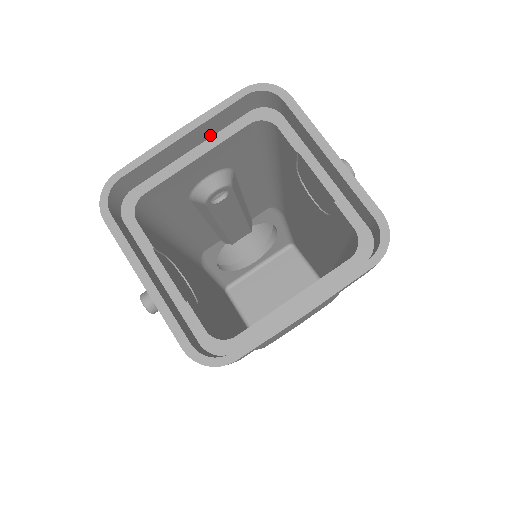
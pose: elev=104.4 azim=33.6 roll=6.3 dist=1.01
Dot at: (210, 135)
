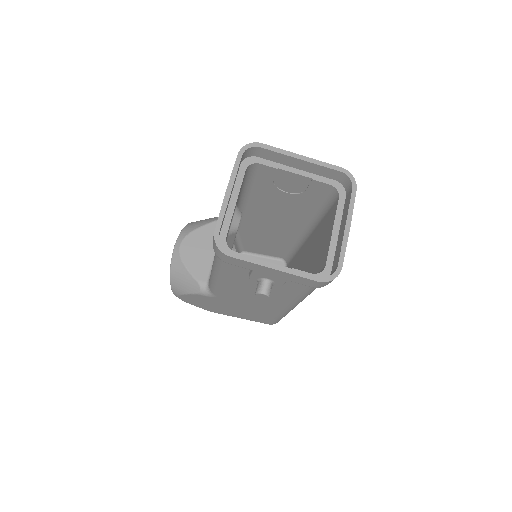
Dot at: (233, 187)
